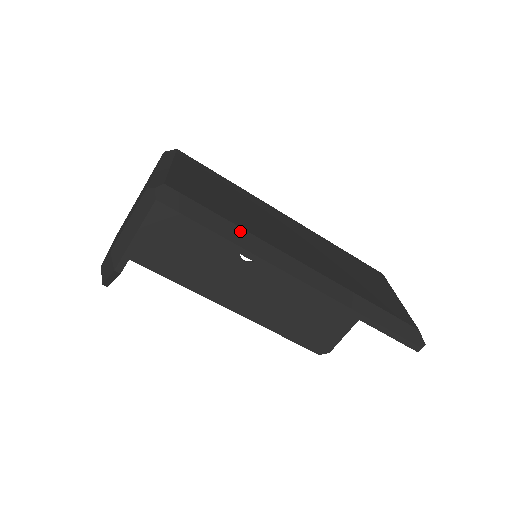
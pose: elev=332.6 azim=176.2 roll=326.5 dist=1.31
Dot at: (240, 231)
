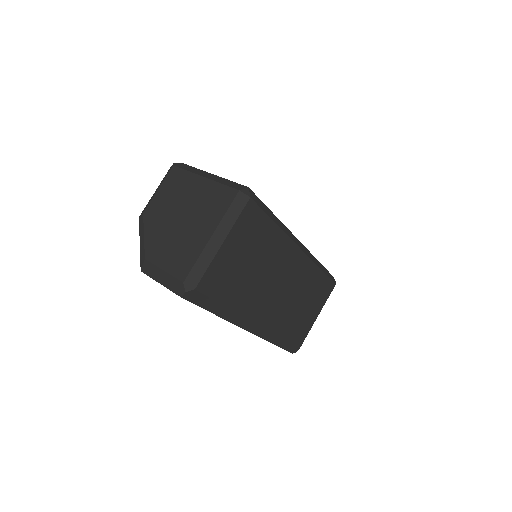
Dot at: (229, 311)
